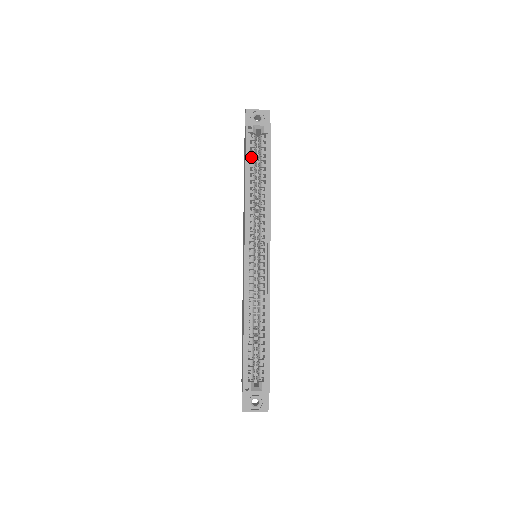
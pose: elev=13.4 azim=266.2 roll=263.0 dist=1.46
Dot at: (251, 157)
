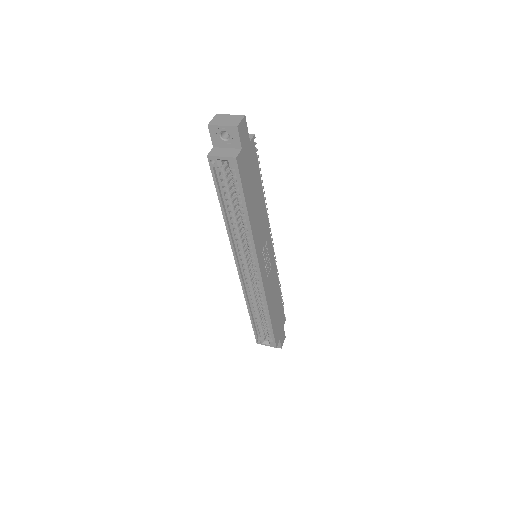
Dot at: (223, 189)
